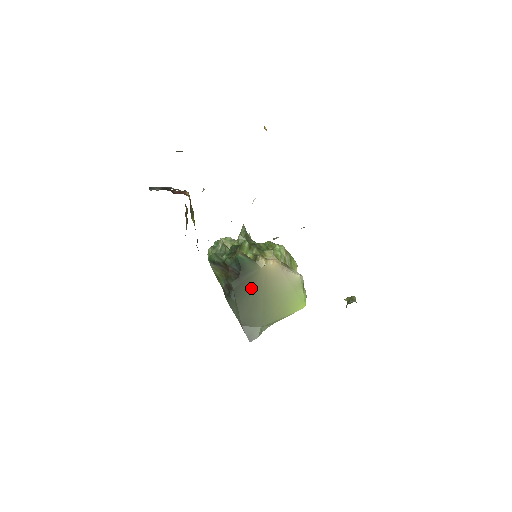
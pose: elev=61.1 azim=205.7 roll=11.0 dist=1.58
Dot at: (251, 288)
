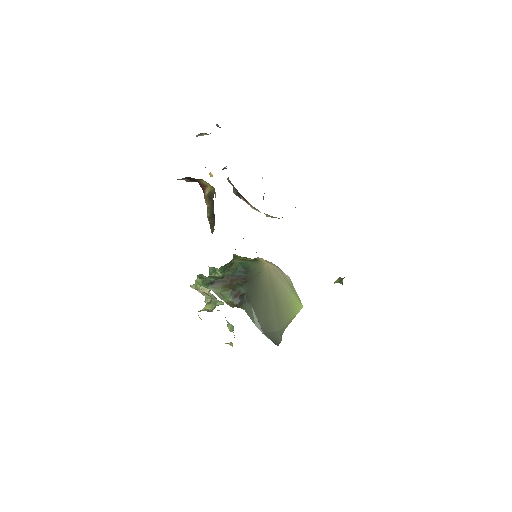
Dot at: (261, 289)
